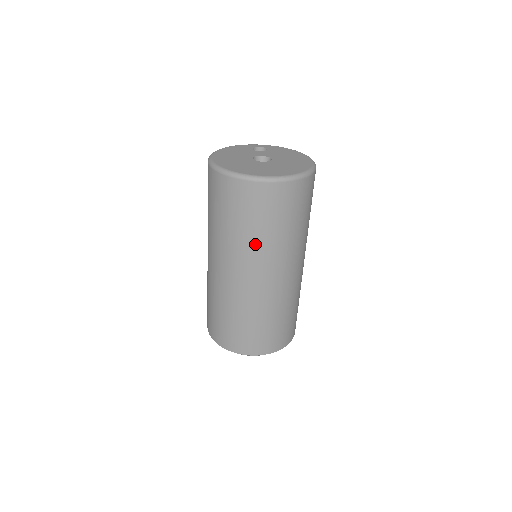
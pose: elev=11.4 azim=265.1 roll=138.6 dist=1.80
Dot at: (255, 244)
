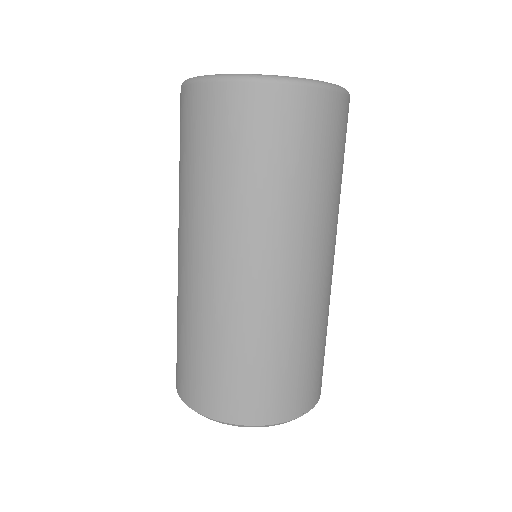
Dot at: (267, 202)
